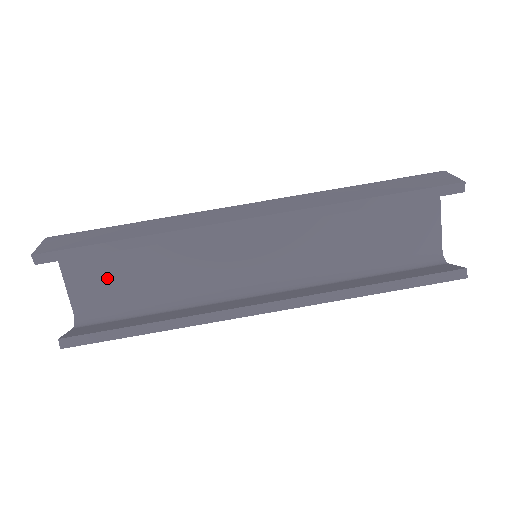
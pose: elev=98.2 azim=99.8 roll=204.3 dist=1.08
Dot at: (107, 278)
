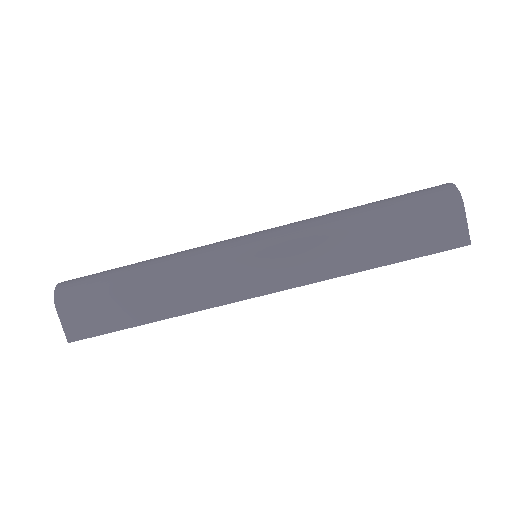
Dot at: occluded
